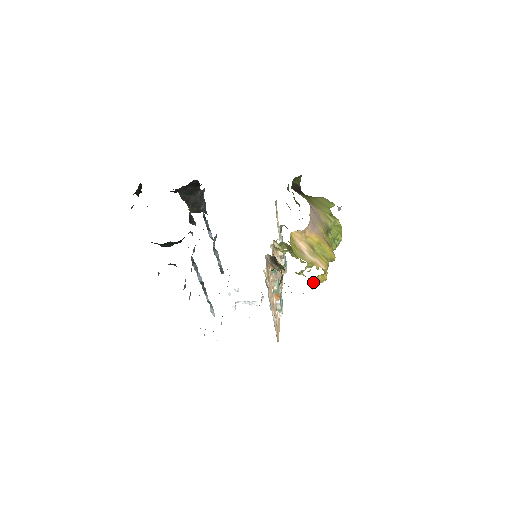
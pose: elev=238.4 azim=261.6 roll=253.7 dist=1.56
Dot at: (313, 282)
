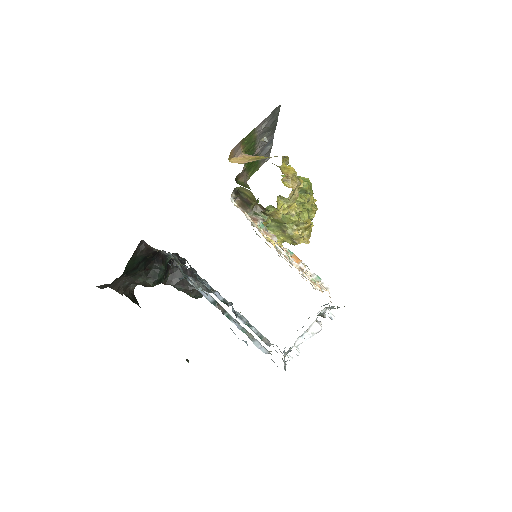
Dot at: (286, 182)
